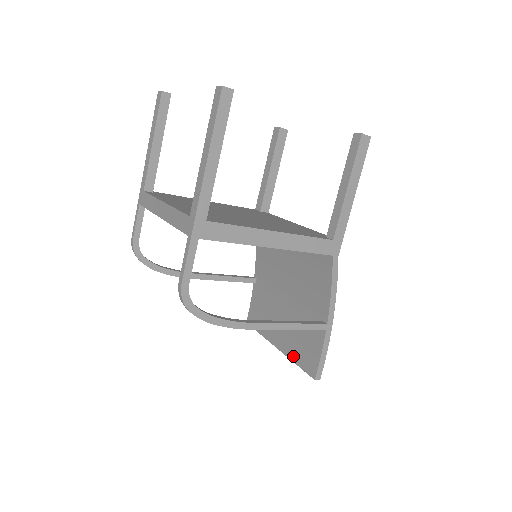
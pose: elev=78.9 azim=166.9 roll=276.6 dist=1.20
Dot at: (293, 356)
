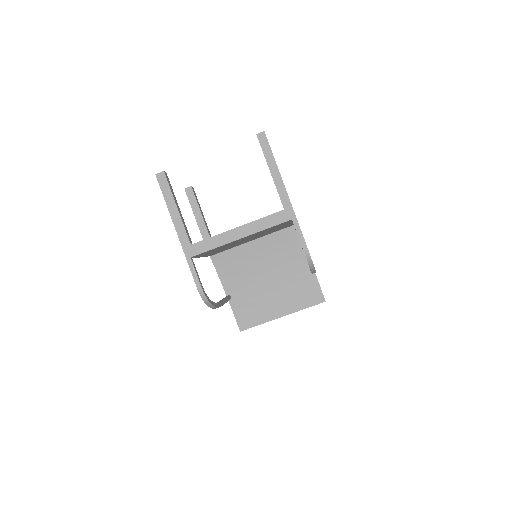
Dot at: (300, 307)
